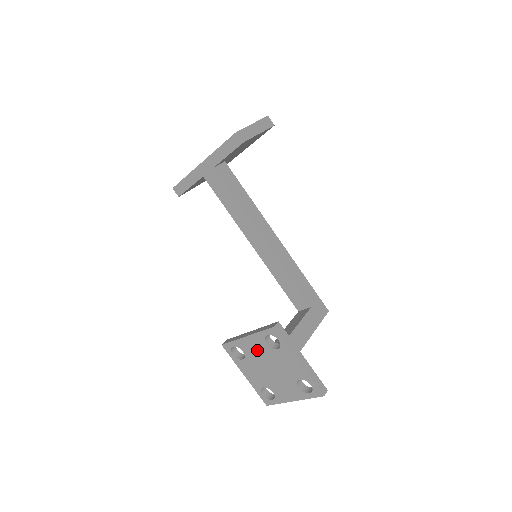
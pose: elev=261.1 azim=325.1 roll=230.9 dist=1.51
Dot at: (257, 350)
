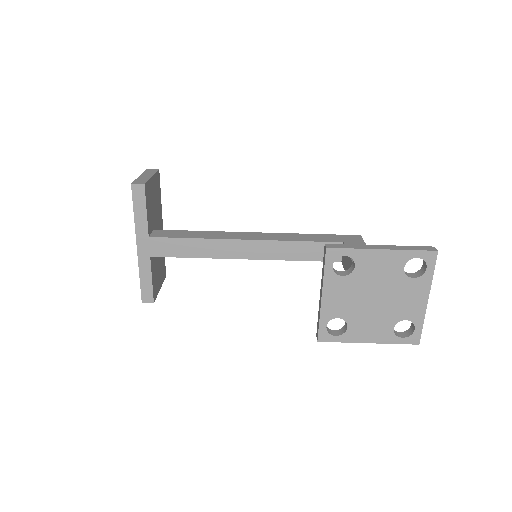
Dot at: (344, 296)
